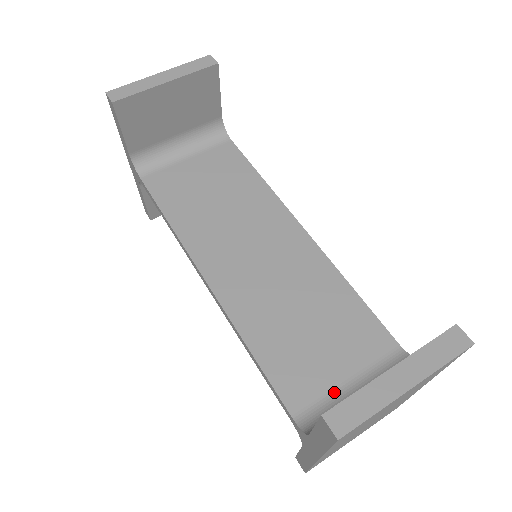
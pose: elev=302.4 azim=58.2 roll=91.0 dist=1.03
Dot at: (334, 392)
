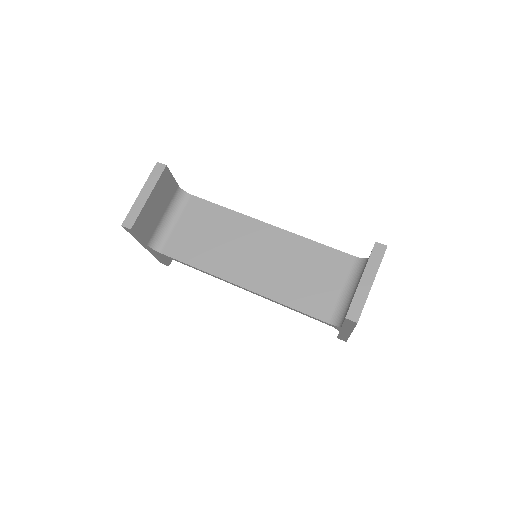
Dot at: (339, 299)
